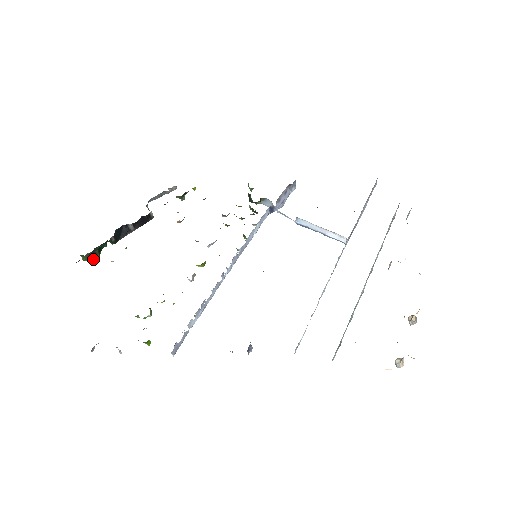
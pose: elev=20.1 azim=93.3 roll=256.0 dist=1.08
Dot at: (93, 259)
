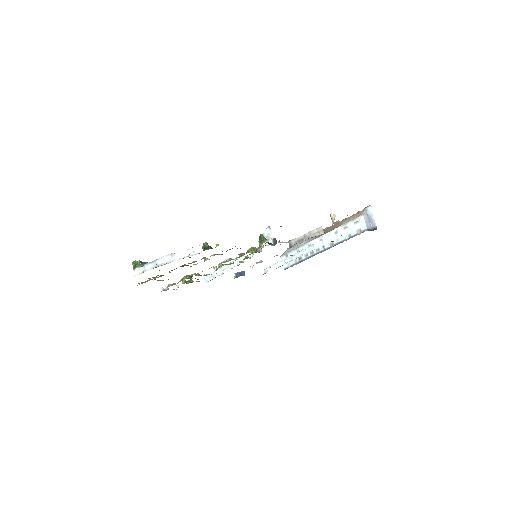
Dot at: occluded
